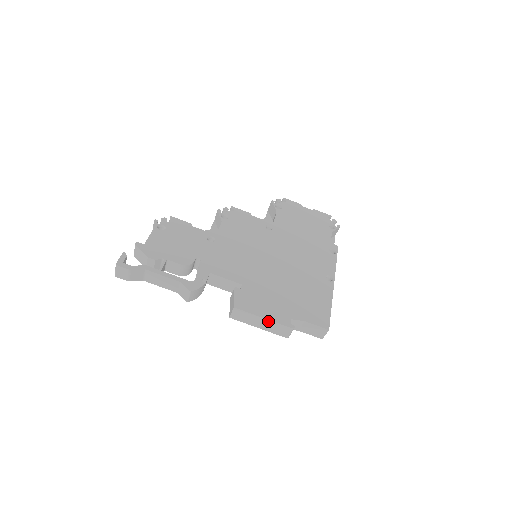
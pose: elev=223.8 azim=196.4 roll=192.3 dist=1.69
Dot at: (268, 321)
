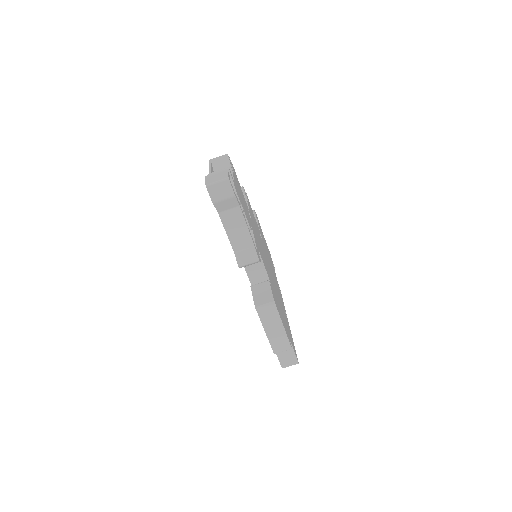
Dot at: (283, 331)
